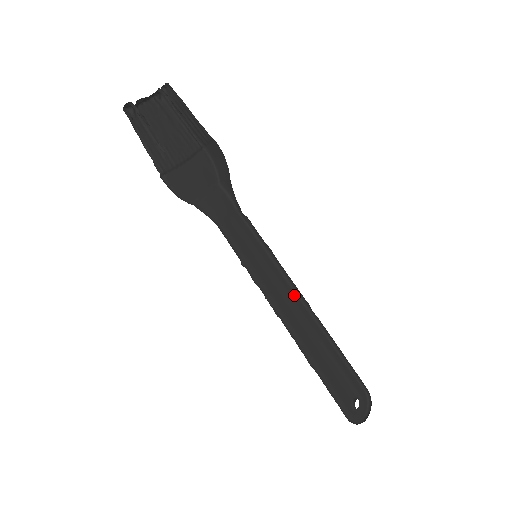
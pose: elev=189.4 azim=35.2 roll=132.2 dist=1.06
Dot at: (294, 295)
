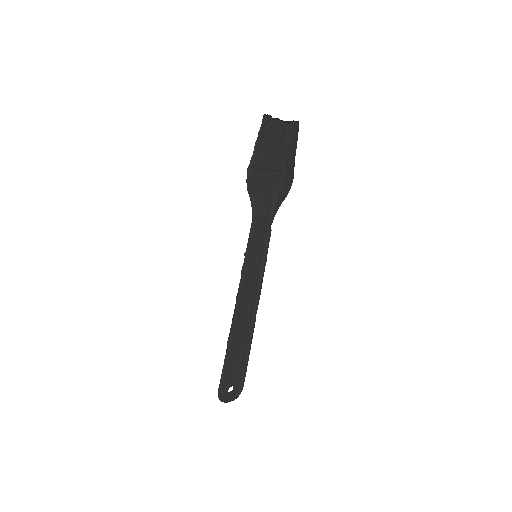
Dot at: (255, 296)
